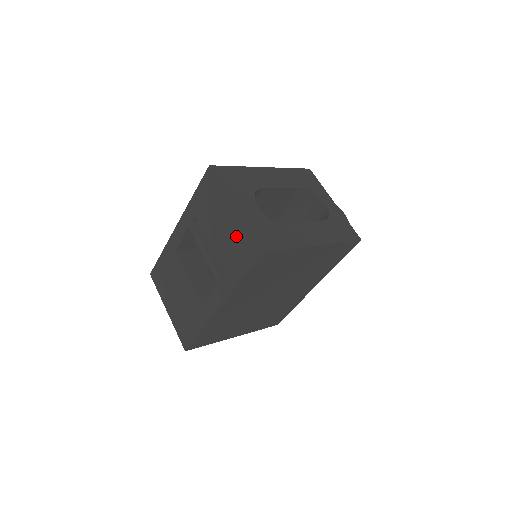
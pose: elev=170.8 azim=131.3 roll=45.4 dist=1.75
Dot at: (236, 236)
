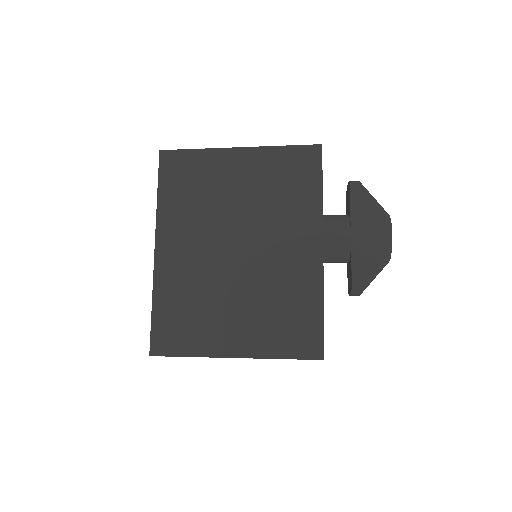
Dot at: occluded
